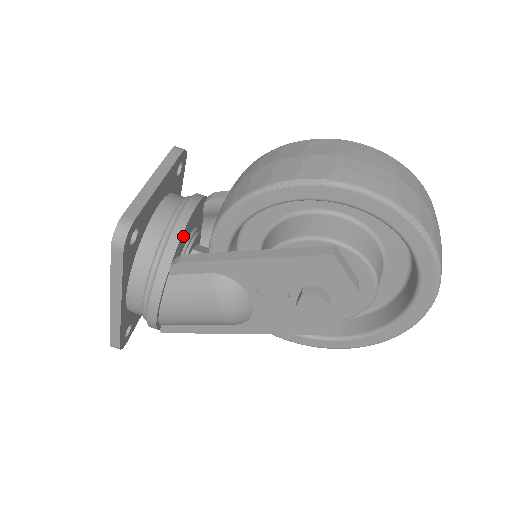
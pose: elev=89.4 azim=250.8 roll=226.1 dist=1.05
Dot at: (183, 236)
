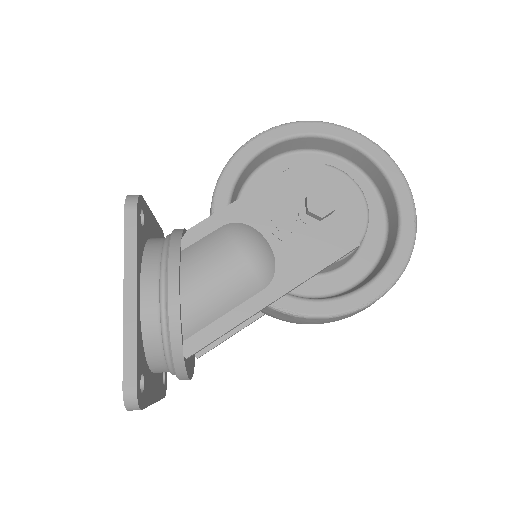
Dot at: occluded
